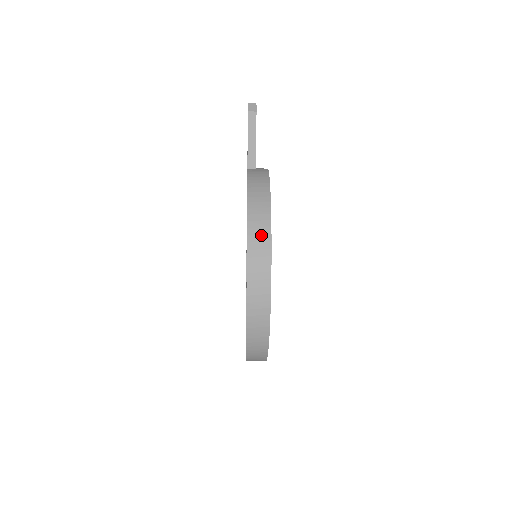
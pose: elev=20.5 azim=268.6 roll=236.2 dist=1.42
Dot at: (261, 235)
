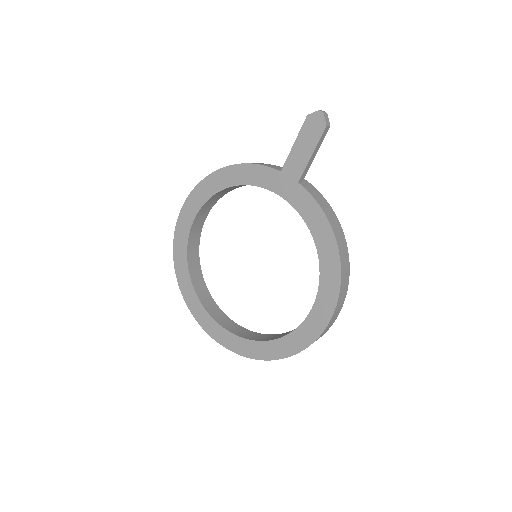
Dot at: (346, 275)
